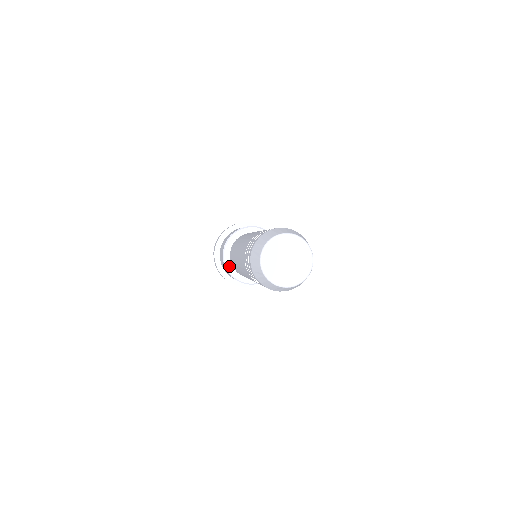
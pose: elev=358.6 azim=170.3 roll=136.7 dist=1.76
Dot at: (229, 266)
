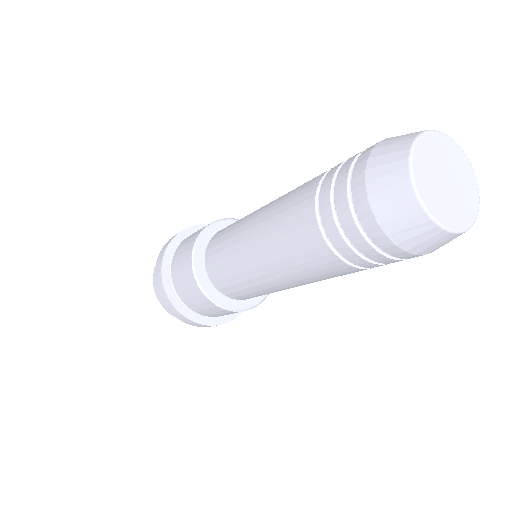
Dot at: (214, 295)
